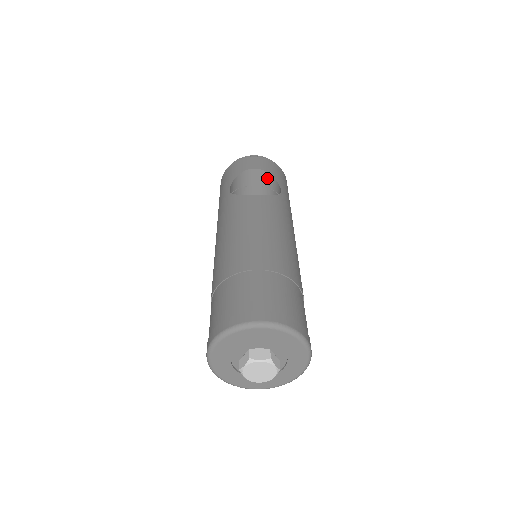
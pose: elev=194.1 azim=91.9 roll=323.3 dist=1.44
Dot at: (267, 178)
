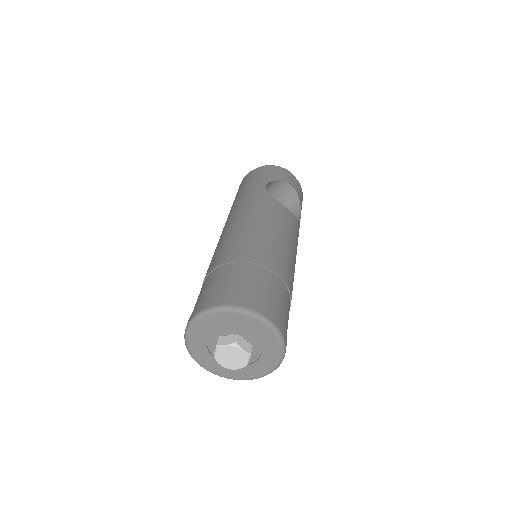
Dot at: (294, 200)
